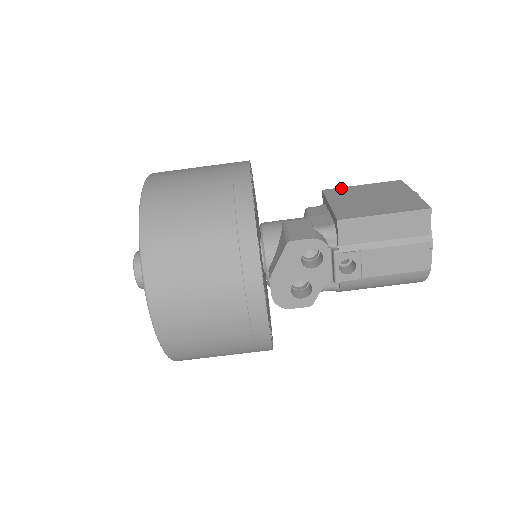
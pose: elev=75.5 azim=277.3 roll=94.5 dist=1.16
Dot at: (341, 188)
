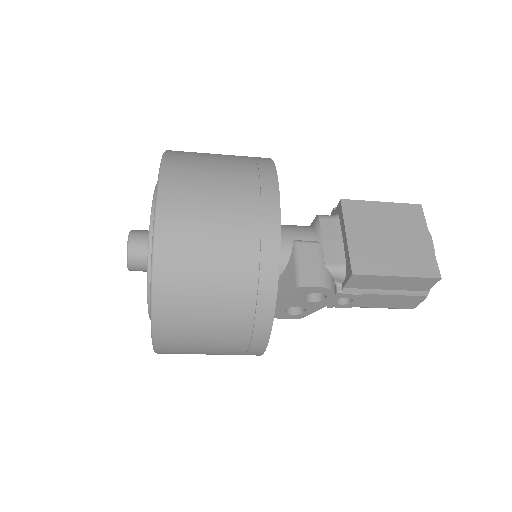
Dot at: (360, 202)
